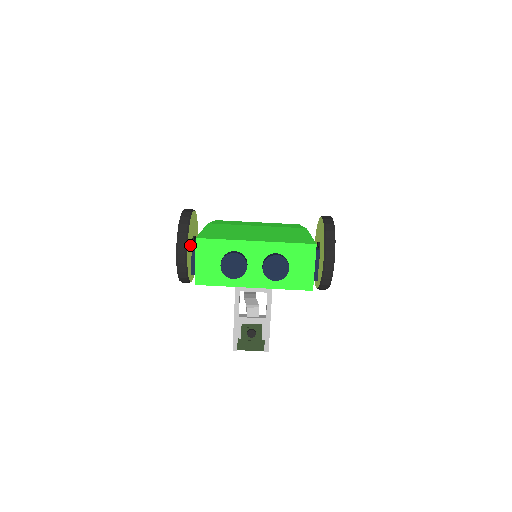
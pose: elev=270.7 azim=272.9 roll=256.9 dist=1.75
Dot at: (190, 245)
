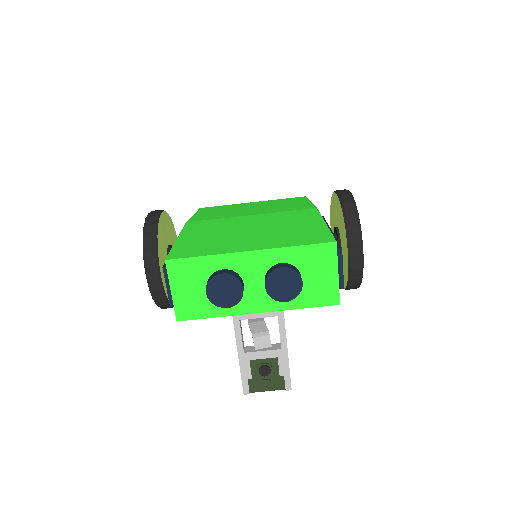
Dot at: occluded
